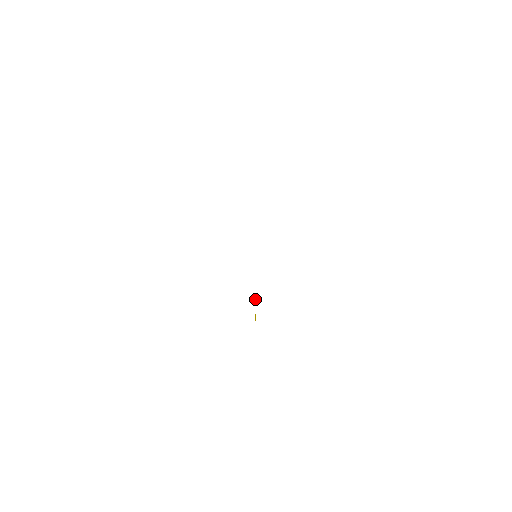
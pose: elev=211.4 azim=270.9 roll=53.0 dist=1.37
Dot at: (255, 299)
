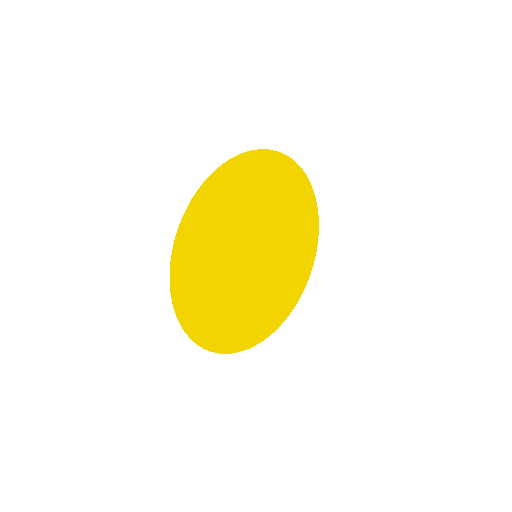
Dot at: (260, 289)
